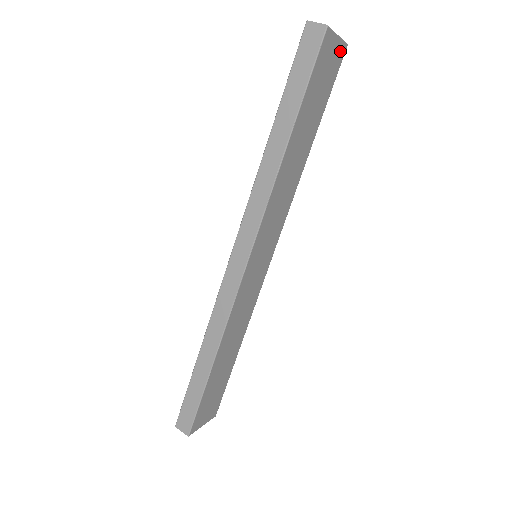
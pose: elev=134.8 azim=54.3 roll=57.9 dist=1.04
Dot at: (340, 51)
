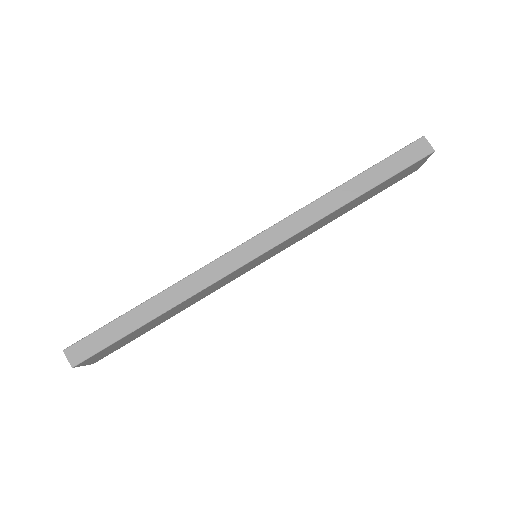
Dot at: (415, 169)
